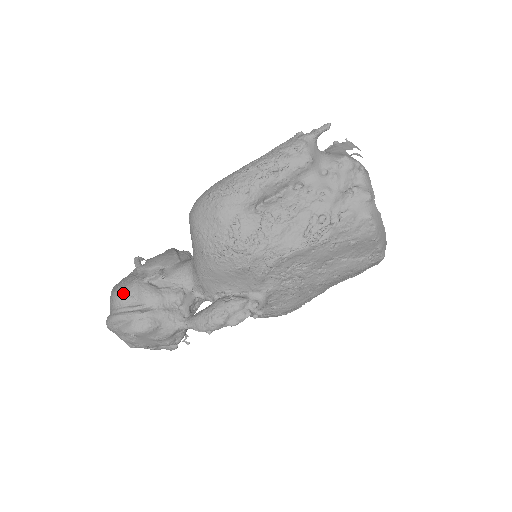
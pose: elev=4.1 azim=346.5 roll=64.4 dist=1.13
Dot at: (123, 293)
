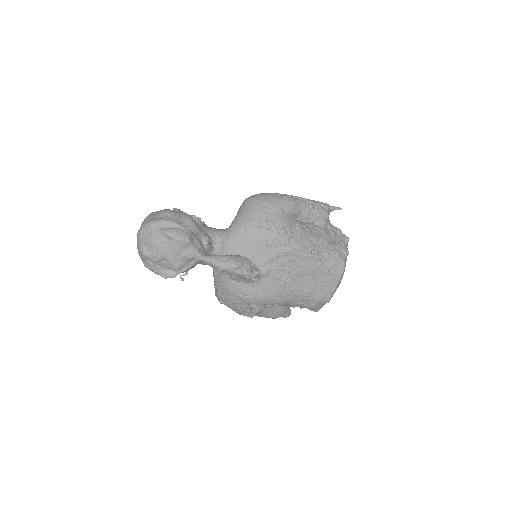
Dot at: (175, 212)
